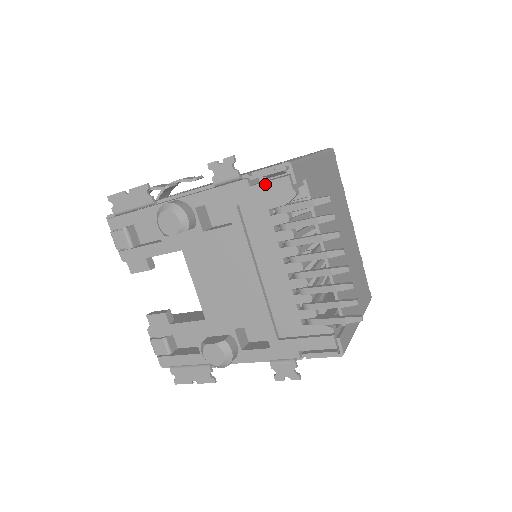
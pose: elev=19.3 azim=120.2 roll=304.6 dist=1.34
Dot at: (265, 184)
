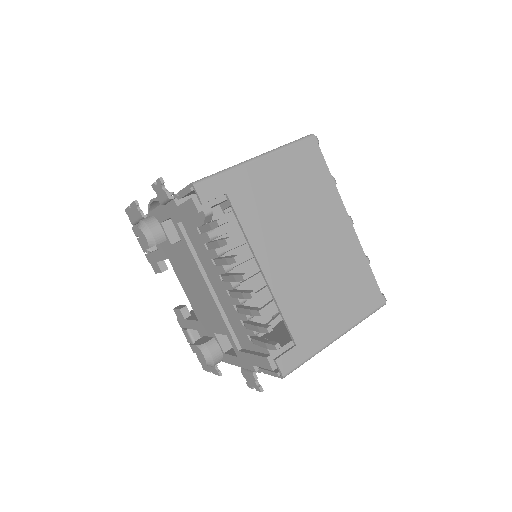
Dot at: (183, 205)
